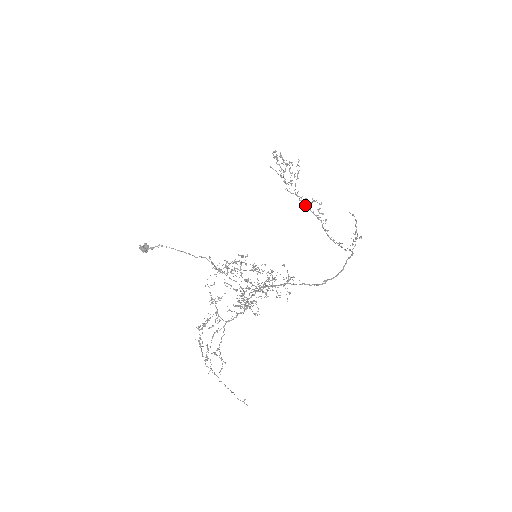
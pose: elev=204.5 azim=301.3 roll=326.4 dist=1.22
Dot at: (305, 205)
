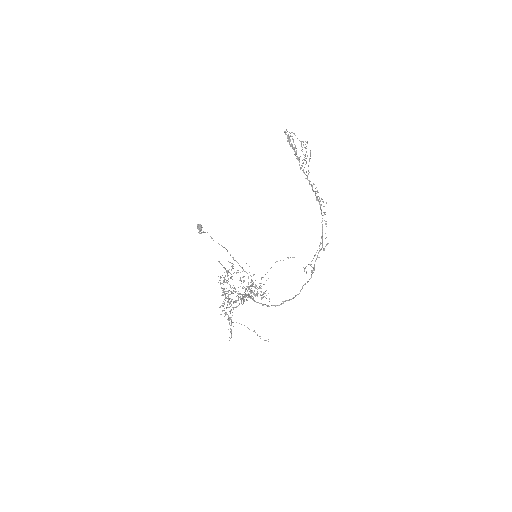
Dot at: (313, 191)
